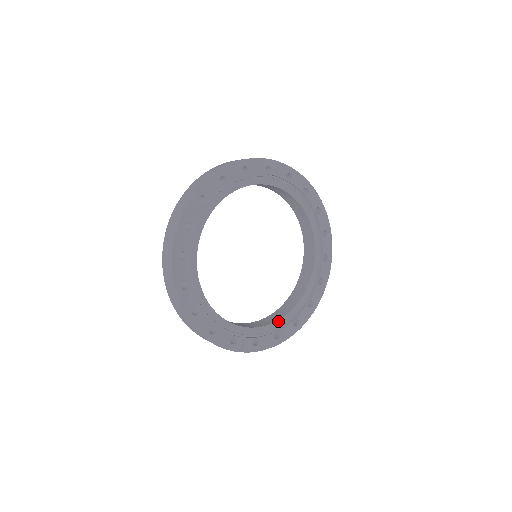
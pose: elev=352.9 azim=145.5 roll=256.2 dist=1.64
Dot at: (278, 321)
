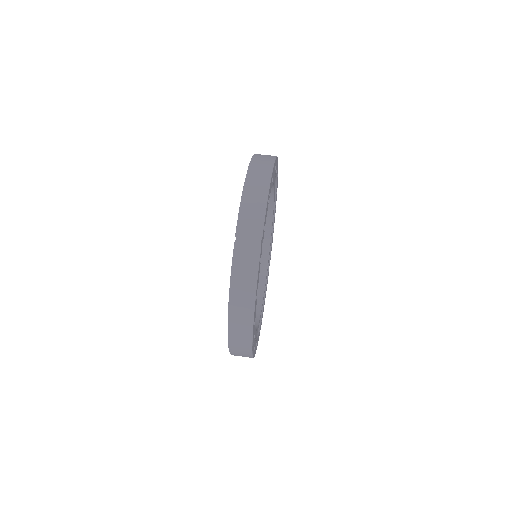
Dot at: (271, 231)
